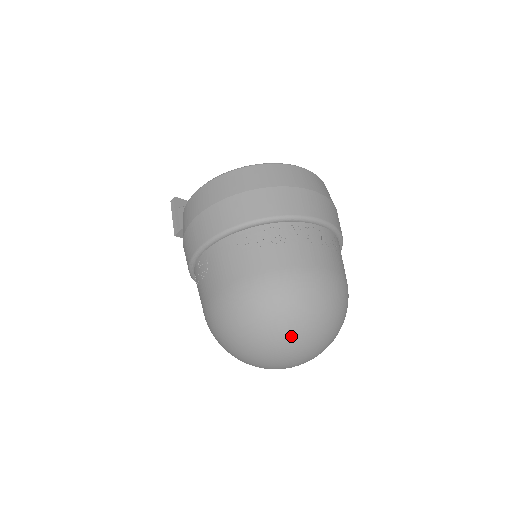
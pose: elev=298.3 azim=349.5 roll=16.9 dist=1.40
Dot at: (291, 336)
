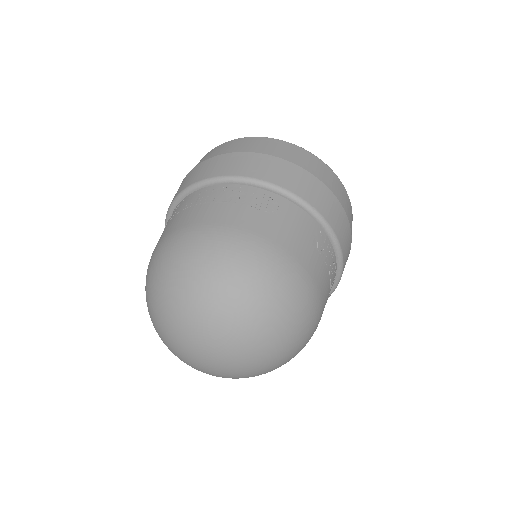
Dot at: (168, 309)
